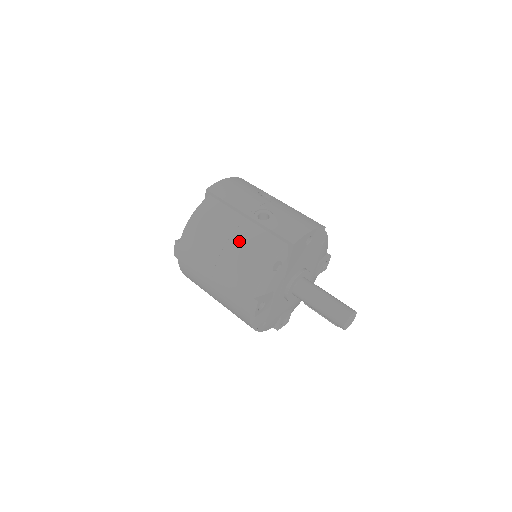
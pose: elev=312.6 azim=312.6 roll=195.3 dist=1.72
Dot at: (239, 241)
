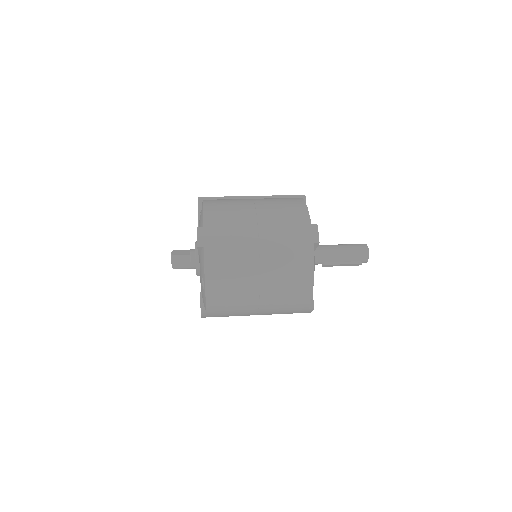
Dot at: (265, 202)
